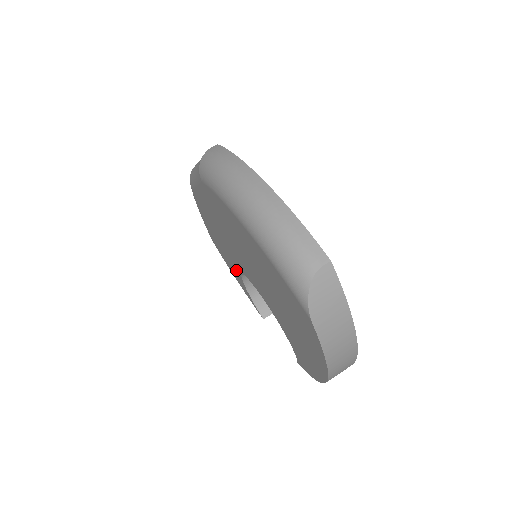
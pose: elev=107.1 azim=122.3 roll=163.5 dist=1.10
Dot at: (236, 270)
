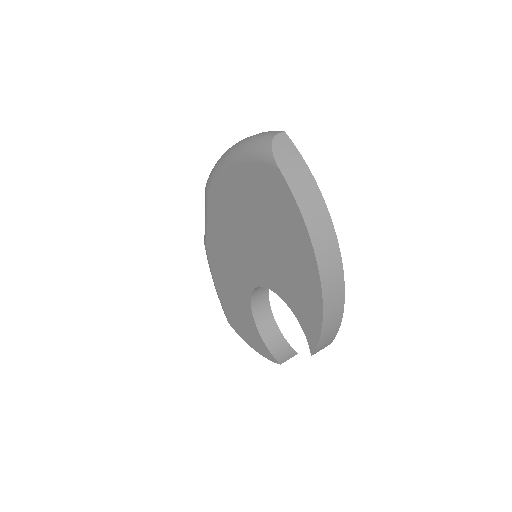
Dot at: (248, 314)
